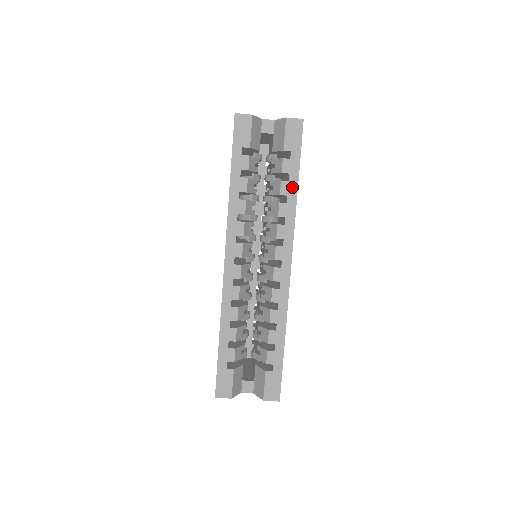
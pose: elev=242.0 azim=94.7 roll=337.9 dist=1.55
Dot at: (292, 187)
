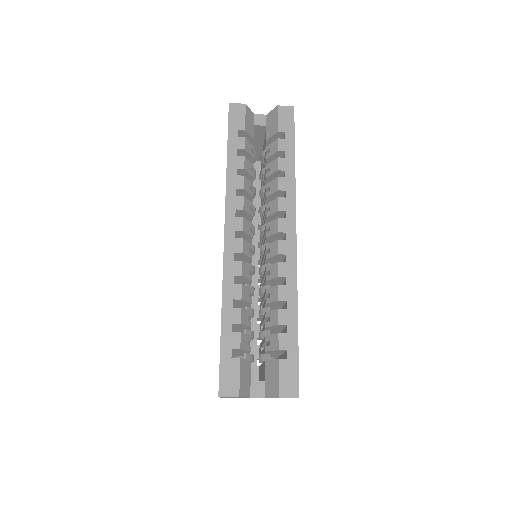
Dot at: (289, 163)
